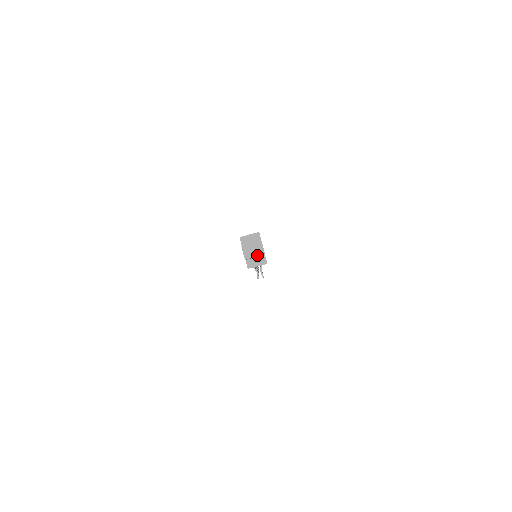
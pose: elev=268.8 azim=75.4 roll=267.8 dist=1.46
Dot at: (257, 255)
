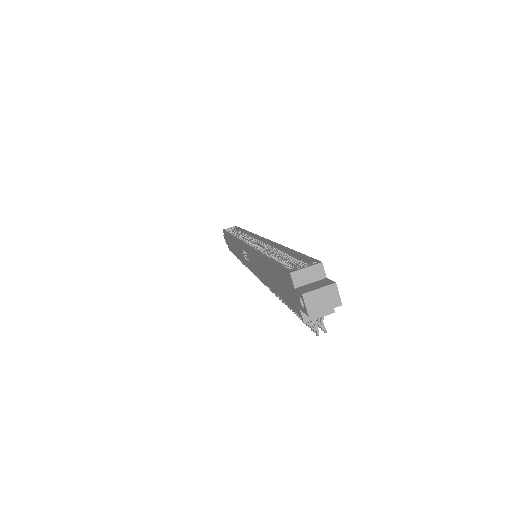
Dot at: (329, 307)
